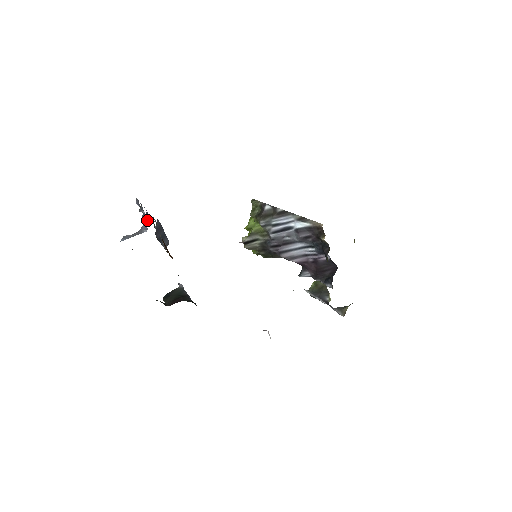
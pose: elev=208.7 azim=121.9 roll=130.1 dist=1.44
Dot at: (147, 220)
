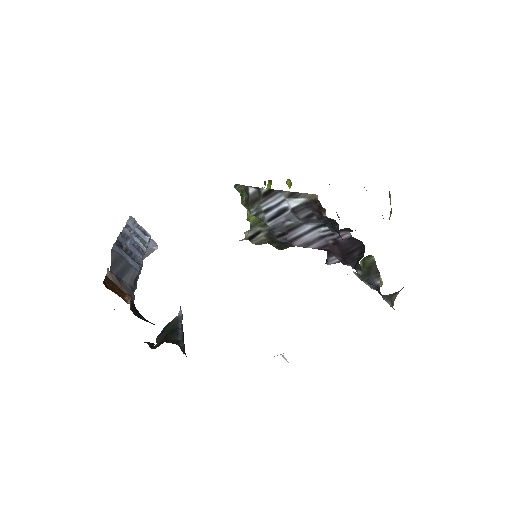
Dot at: occluded
